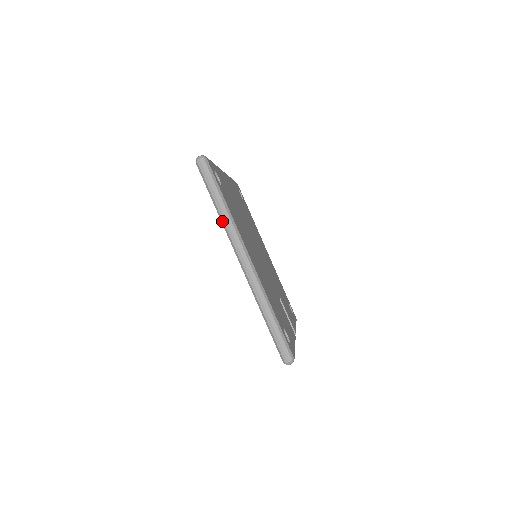
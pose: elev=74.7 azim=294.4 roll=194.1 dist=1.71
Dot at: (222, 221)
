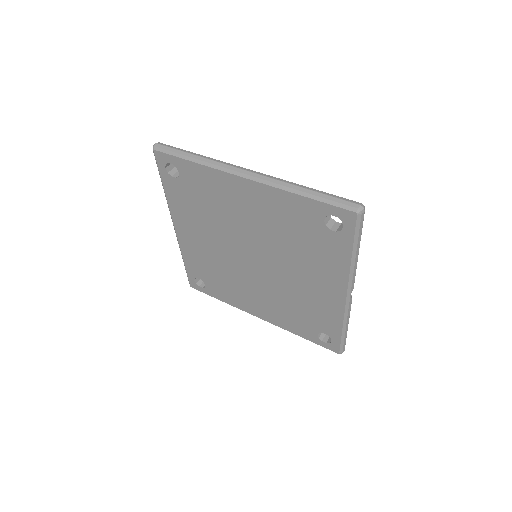
Dot at: (205, 163)
